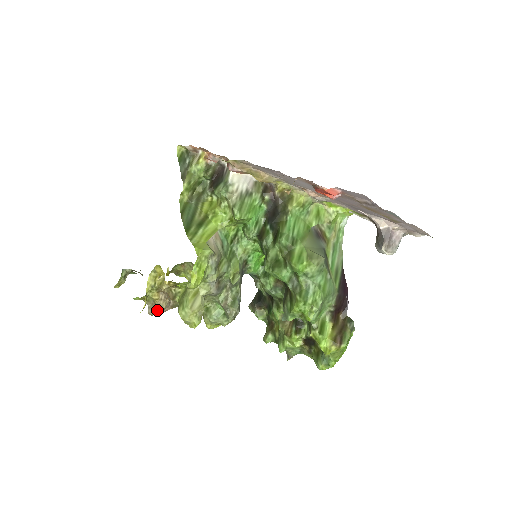
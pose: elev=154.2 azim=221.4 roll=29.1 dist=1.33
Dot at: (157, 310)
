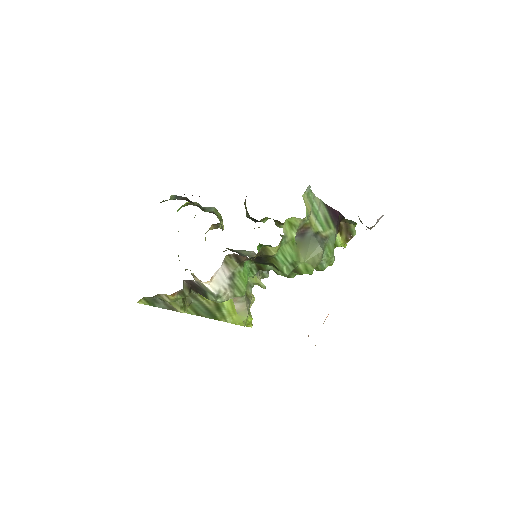
Dot at: occluded
